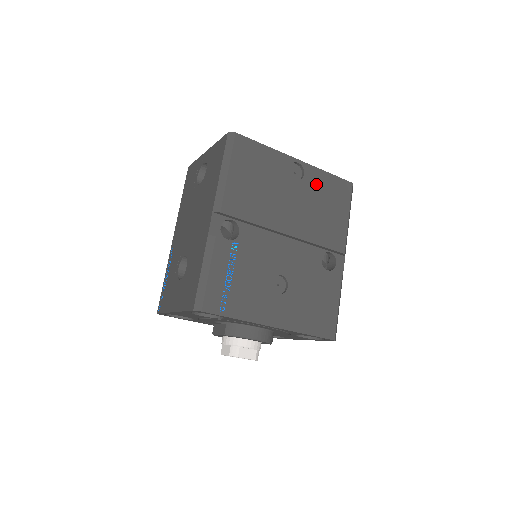
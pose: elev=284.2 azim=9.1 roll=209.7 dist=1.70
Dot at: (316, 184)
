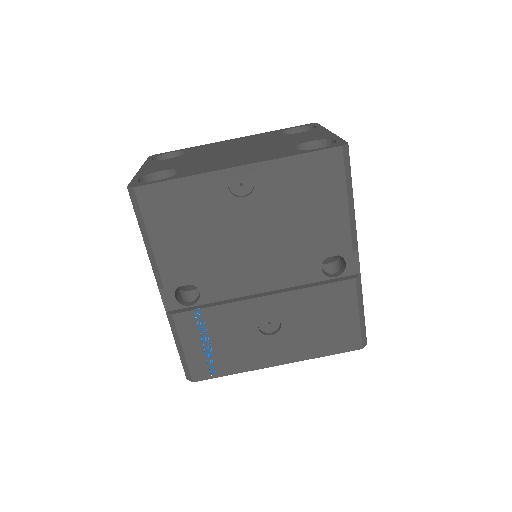
Dot at: (278, 185)
